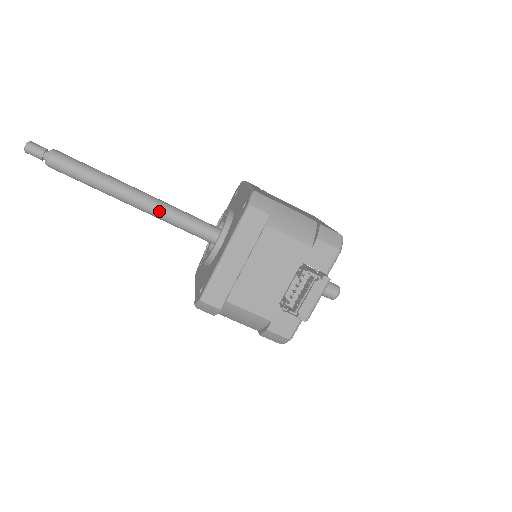
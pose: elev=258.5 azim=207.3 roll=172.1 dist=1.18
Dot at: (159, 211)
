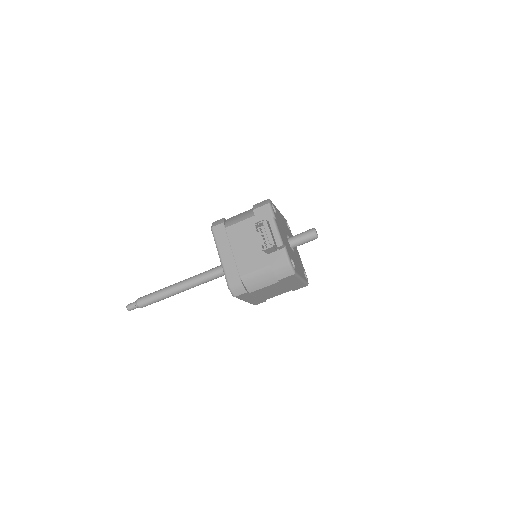
Dot at: (195, 280)
